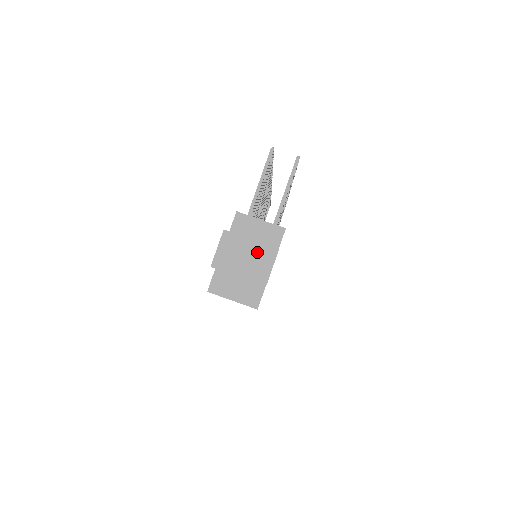
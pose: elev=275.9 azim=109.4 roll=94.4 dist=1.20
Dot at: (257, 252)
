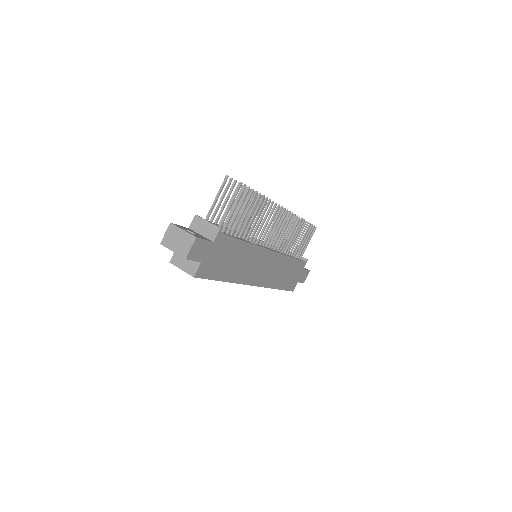
Dot at: (184, 238)
